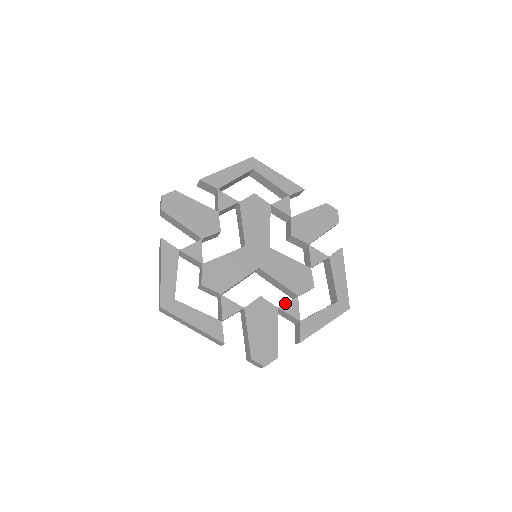
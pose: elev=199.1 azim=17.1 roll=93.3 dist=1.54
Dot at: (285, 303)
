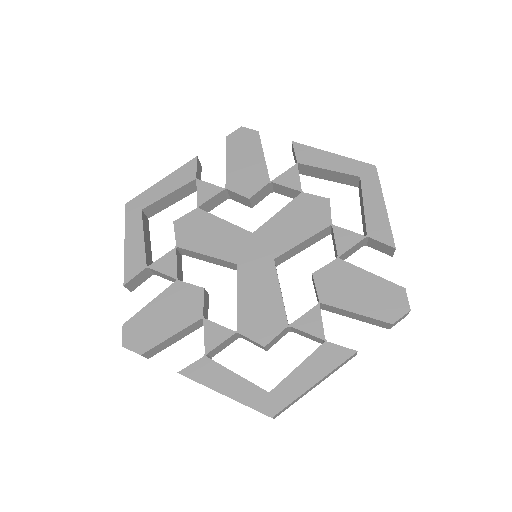
Dot at: occluded
